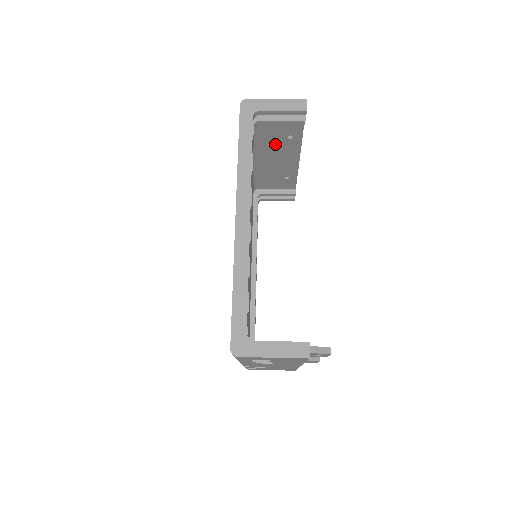
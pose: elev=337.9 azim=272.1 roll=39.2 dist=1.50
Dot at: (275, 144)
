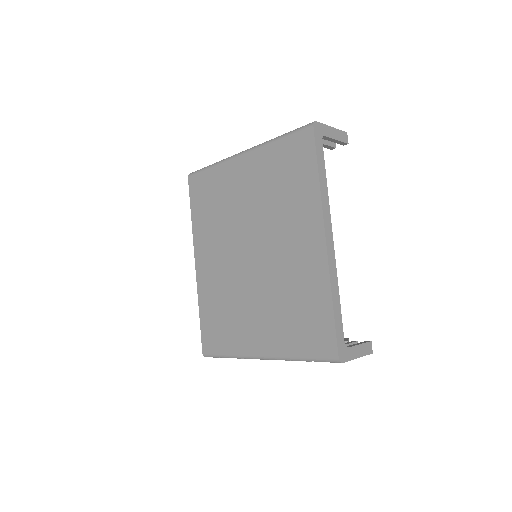
Dot at: occluded
